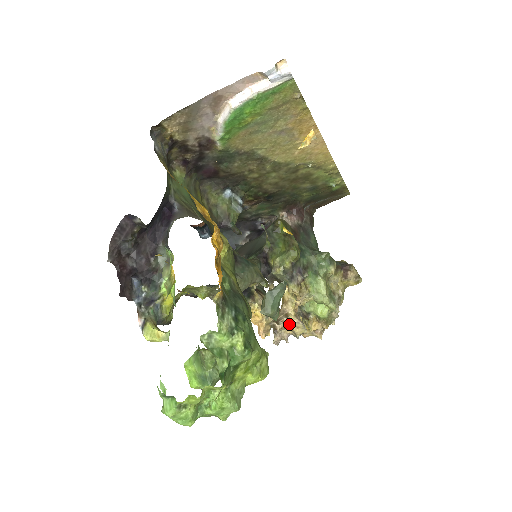
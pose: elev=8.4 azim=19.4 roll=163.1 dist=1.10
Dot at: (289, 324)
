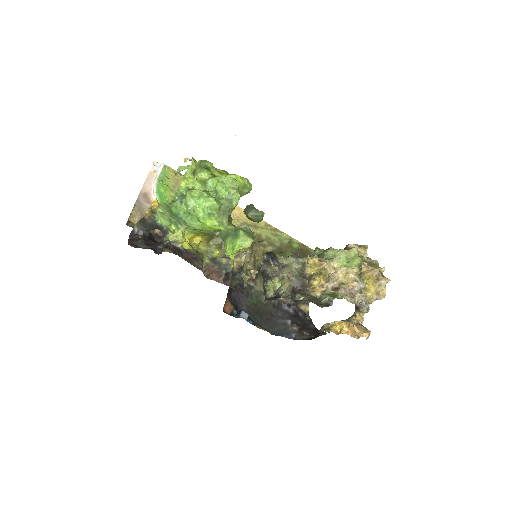
Dot at: (342, 280)
